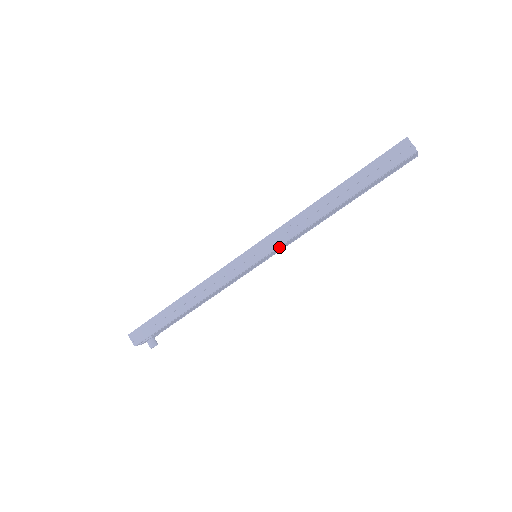
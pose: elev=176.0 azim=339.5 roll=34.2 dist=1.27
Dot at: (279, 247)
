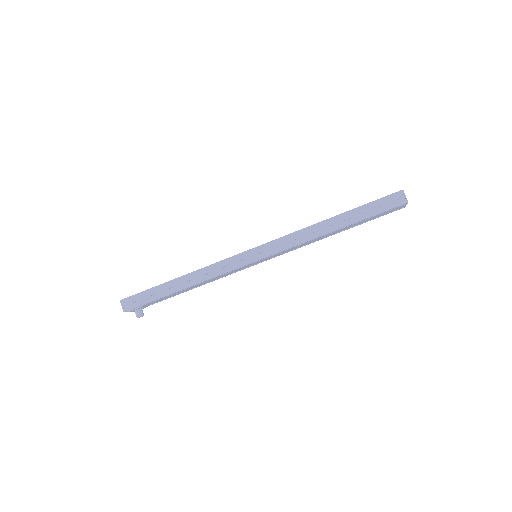
Dot at: (279, 252)
